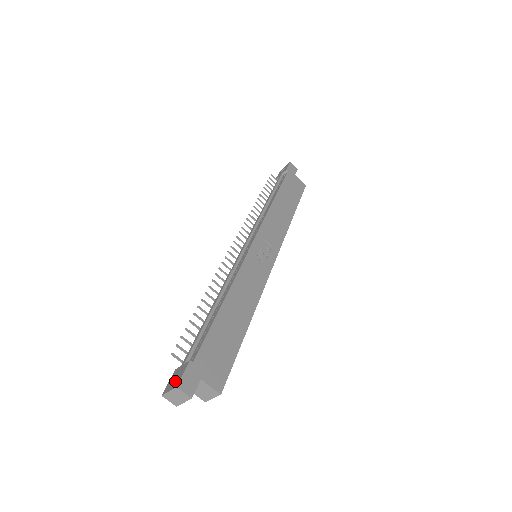
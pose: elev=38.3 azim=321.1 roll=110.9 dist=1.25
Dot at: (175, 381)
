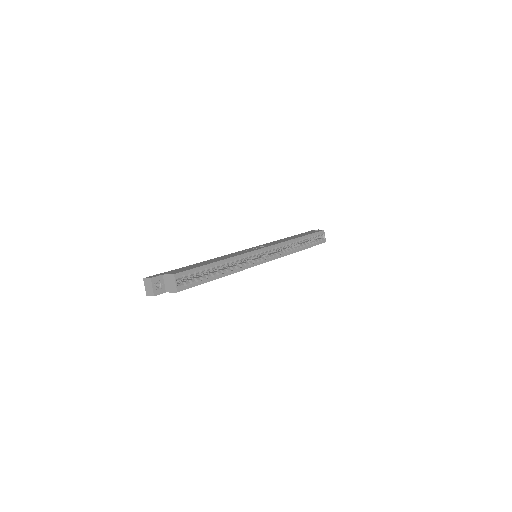
Dot at: occluded
